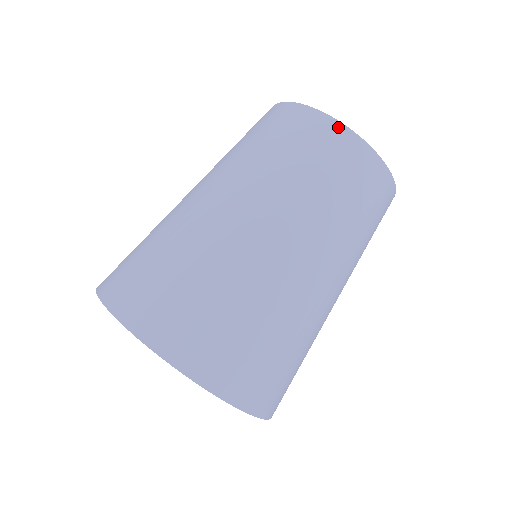
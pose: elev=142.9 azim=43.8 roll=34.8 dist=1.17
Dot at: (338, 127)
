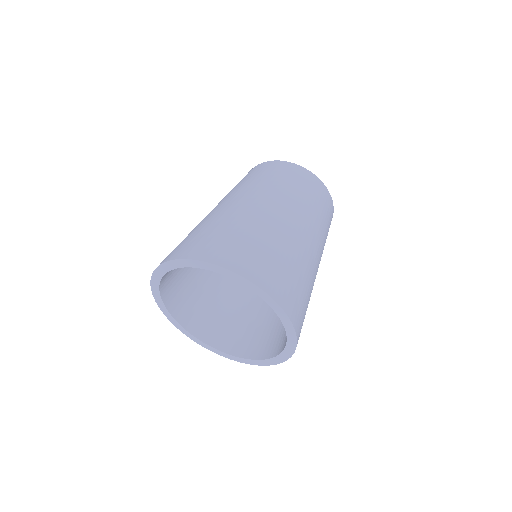
Dot at: (317, 179)
